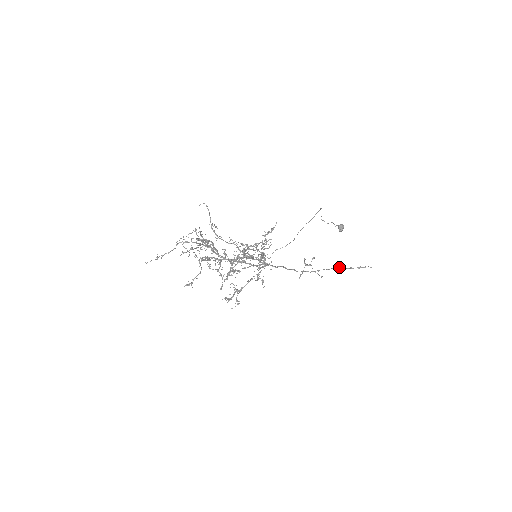
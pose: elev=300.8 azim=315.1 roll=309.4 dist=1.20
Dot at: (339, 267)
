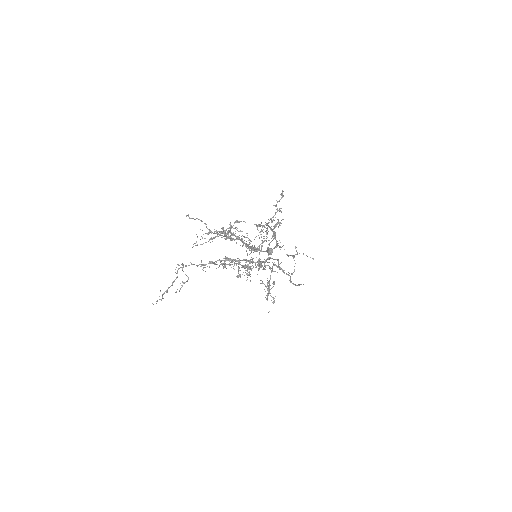
Dot at: occluded
